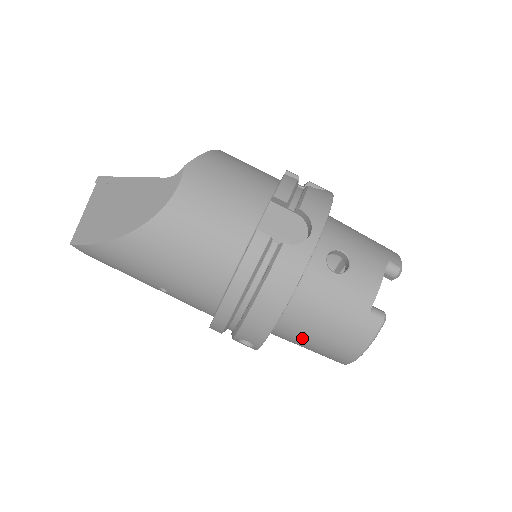
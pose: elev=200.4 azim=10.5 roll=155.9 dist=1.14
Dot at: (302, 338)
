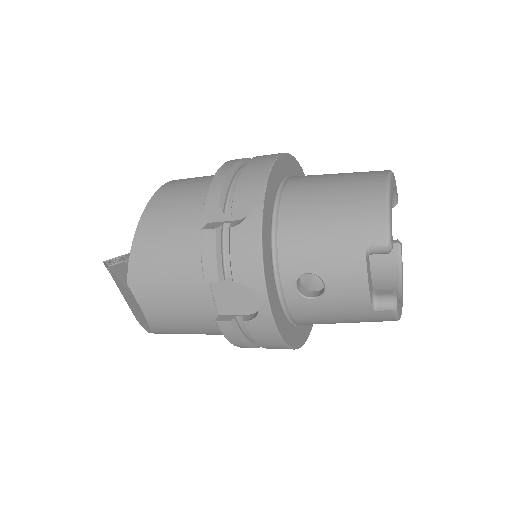
Dot at: occluded
